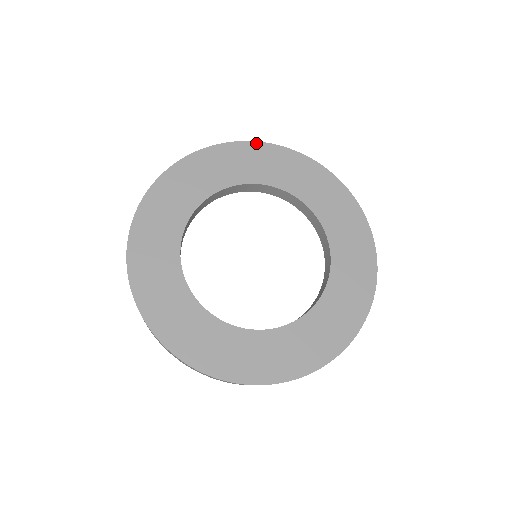
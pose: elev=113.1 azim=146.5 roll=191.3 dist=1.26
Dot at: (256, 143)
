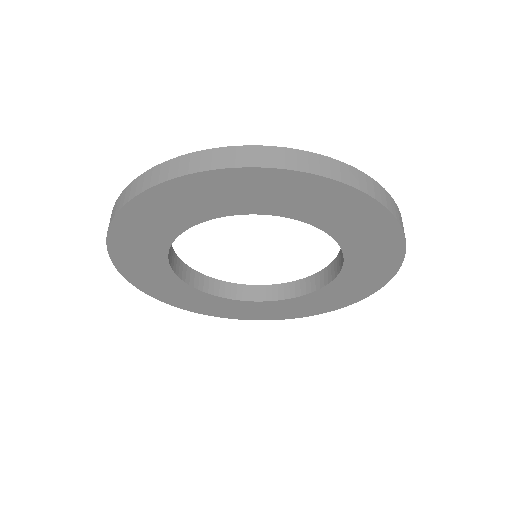
Dot at: (395, 223)
